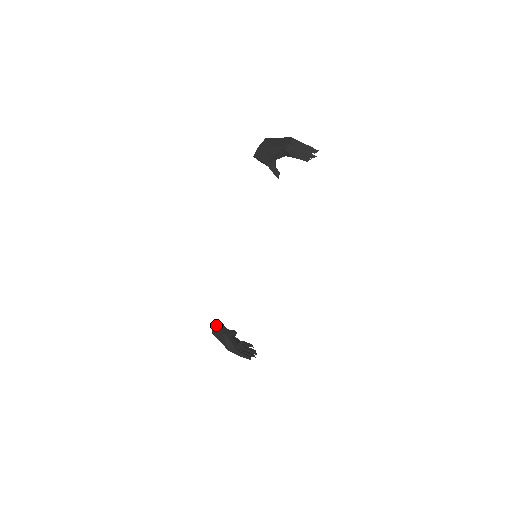
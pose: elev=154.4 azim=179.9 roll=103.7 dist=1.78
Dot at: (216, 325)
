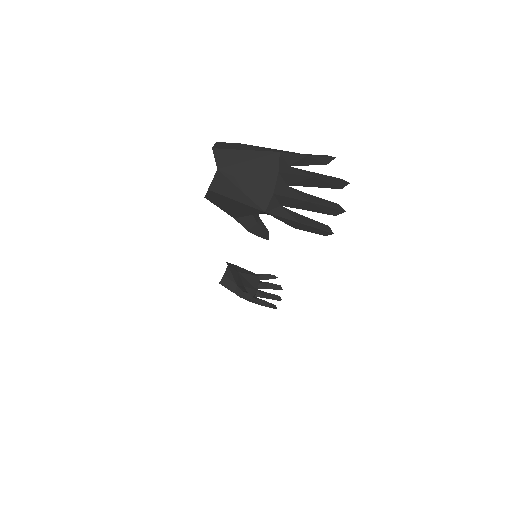
Dot at: (223, 281)
